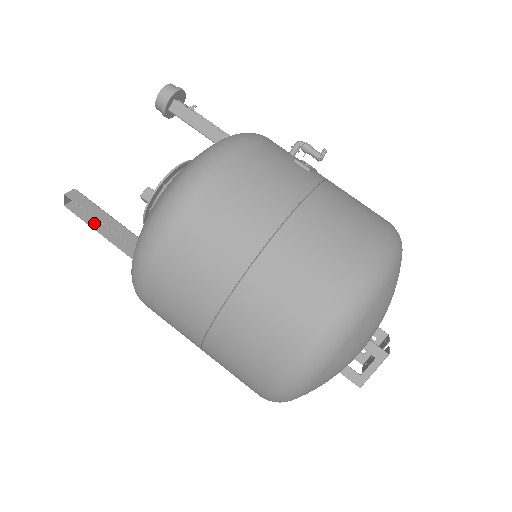
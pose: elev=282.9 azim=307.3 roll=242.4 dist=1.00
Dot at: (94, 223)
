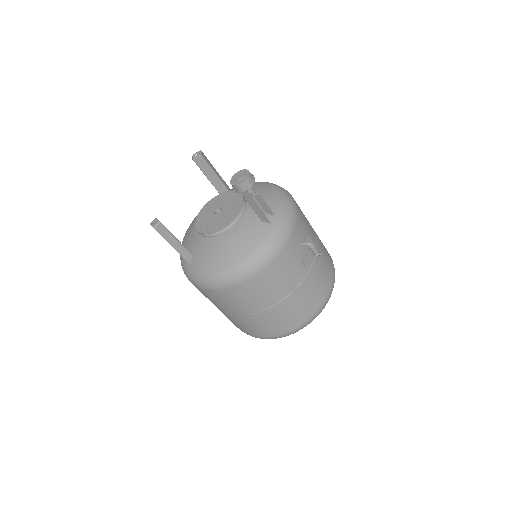
Dot at: occluded
